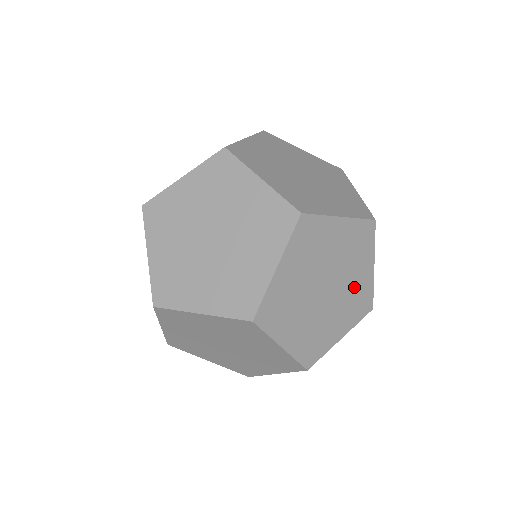
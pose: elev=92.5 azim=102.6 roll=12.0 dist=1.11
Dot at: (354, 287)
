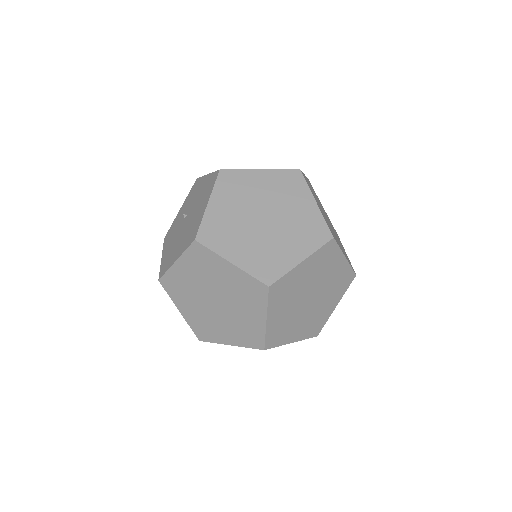
Dot at: occluded
